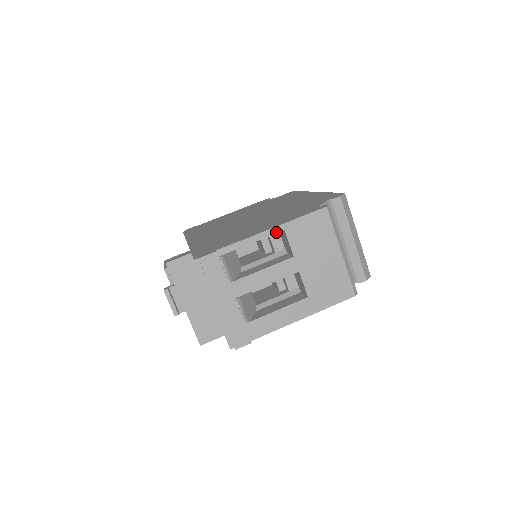
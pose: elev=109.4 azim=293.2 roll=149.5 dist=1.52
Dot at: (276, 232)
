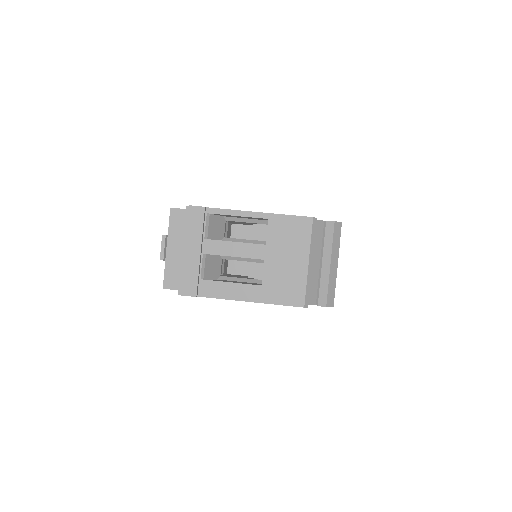
Dot at: (261, 217)
